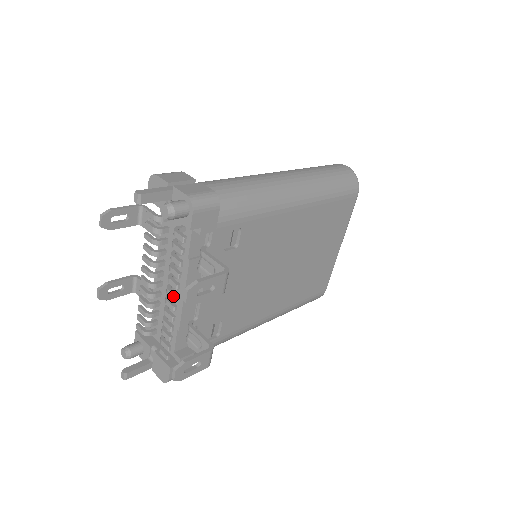
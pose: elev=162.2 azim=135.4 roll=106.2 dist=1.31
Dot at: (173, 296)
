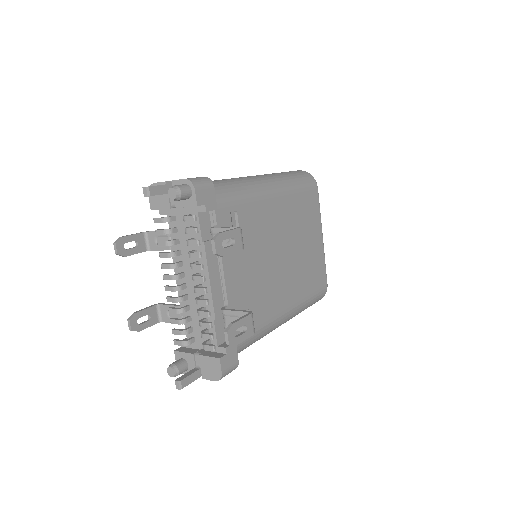
Dot at: (200, 278)
